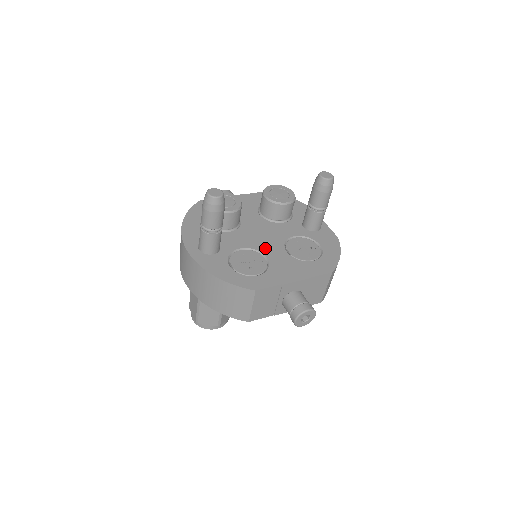
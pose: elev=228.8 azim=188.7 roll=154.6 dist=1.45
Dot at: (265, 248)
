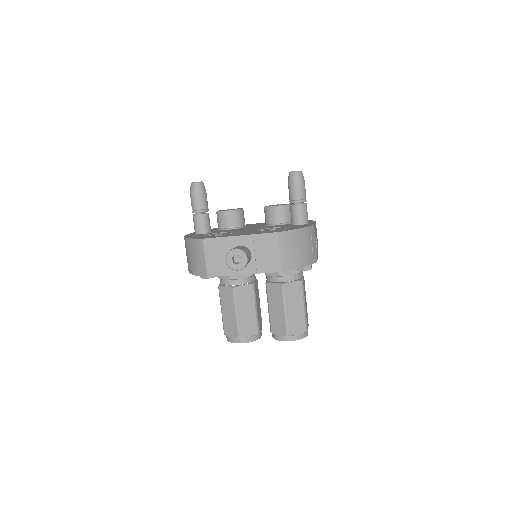
Dot at: occluded
